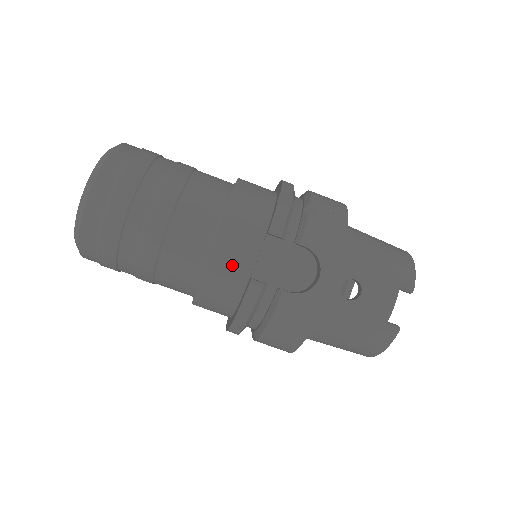
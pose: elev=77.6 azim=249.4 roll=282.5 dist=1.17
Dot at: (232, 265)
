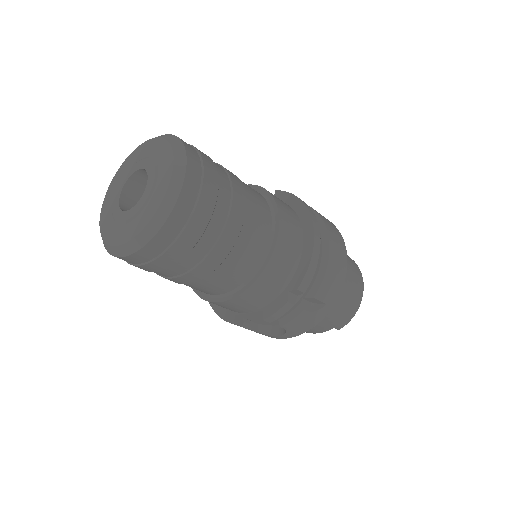
Dot at: (227, 308)
